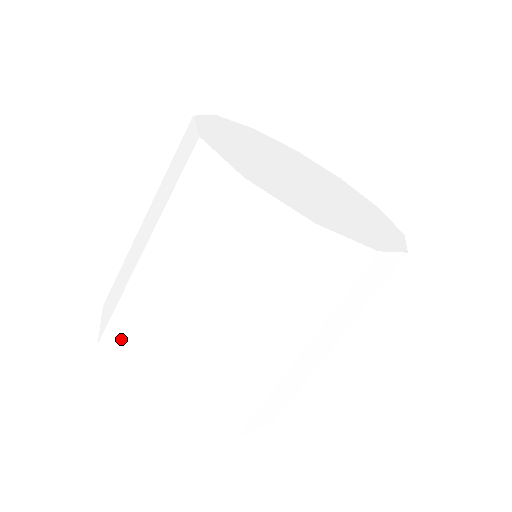
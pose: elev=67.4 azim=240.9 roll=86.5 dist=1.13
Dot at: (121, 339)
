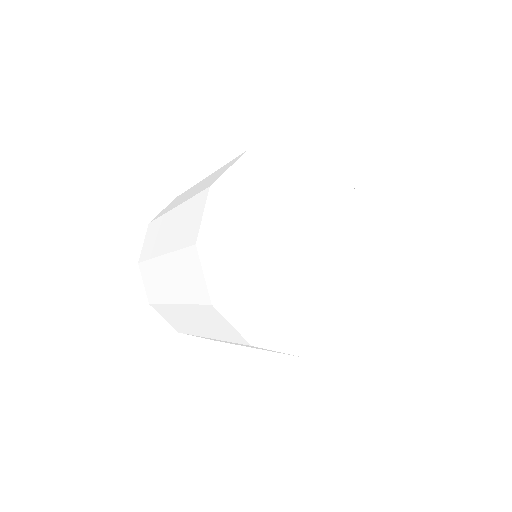
Dot at: (172, 203)
